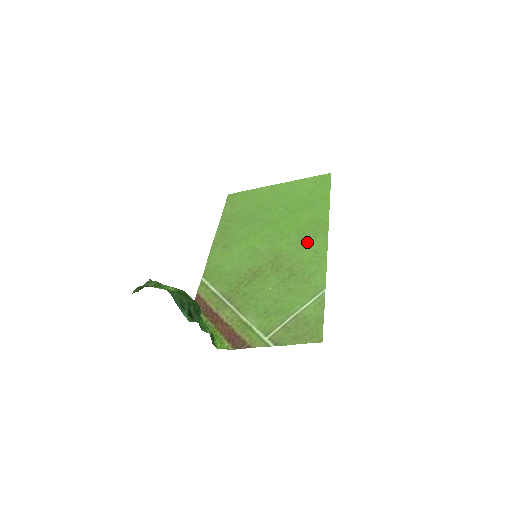
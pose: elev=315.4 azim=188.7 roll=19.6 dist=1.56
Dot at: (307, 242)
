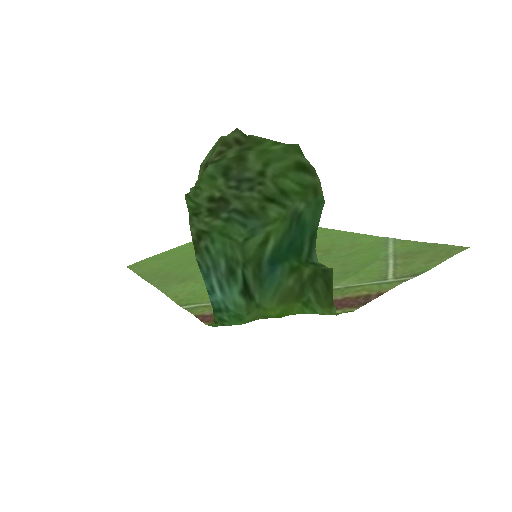
Dot at: occluded
